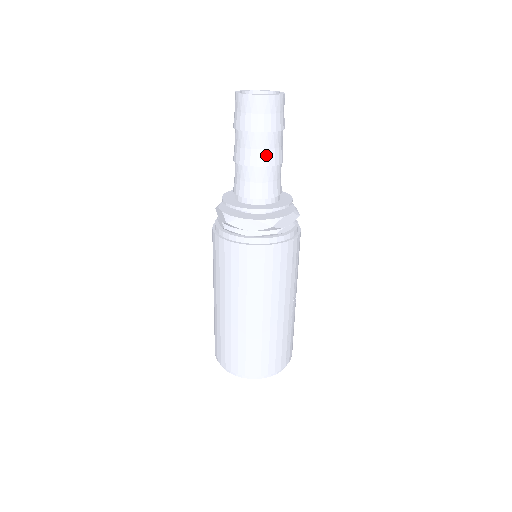
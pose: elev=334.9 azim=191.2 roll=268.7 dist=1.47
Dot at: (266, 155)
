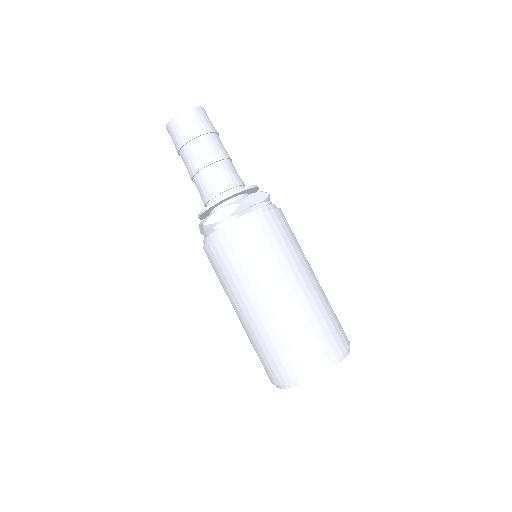
Dot at: (225, 150)
